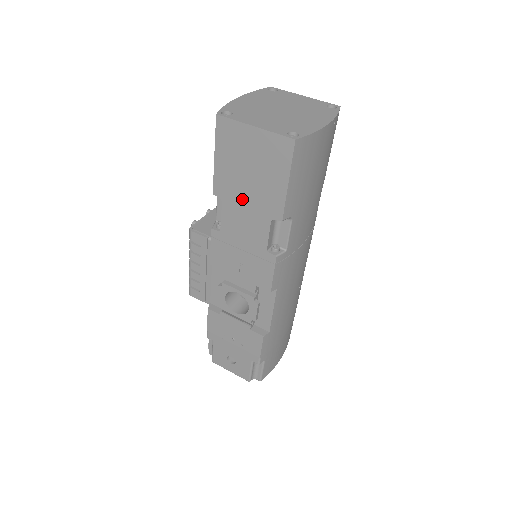
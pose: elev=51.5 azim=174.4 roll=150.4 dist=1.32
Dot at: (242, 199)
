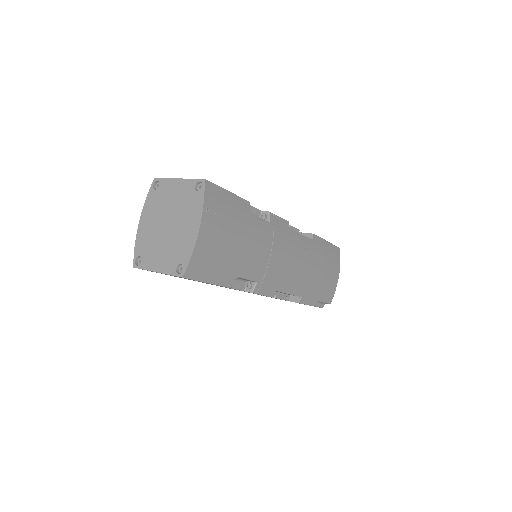
Dot at: occluded
